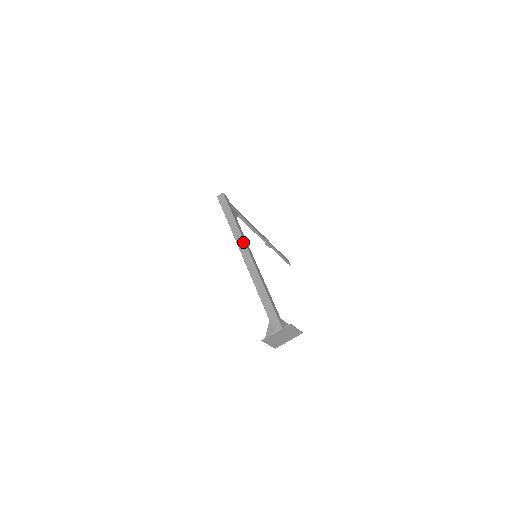
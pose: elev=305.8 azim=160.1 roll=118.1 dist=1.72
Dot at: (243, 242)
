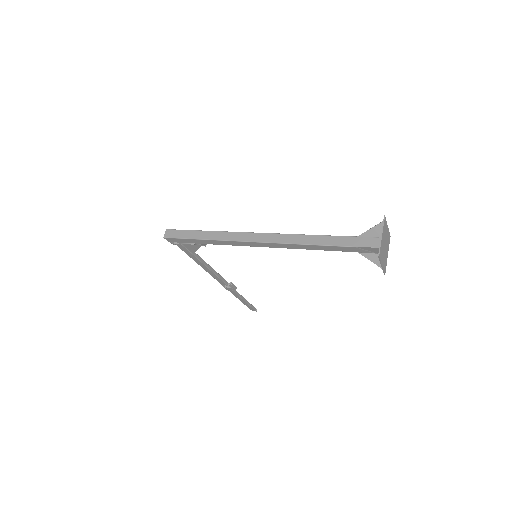
Dot at: (241, 233)
